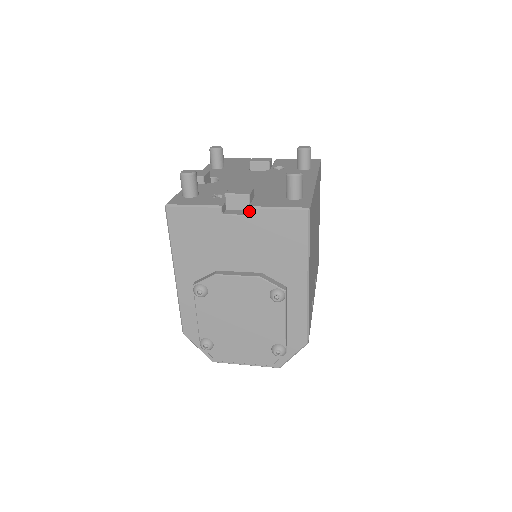
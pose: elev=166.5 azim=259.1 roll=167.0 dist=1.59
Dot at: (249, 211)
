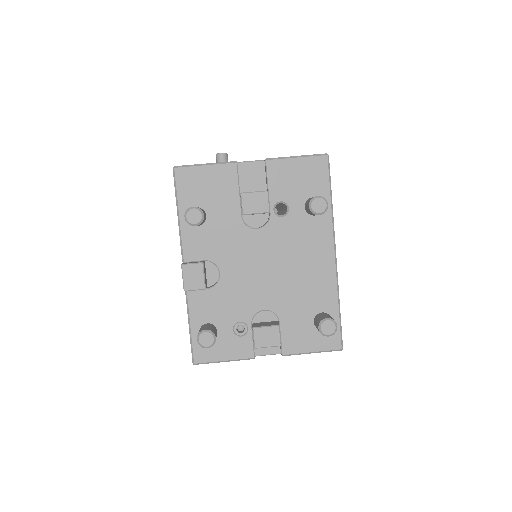
Dot at: (283, 355)
